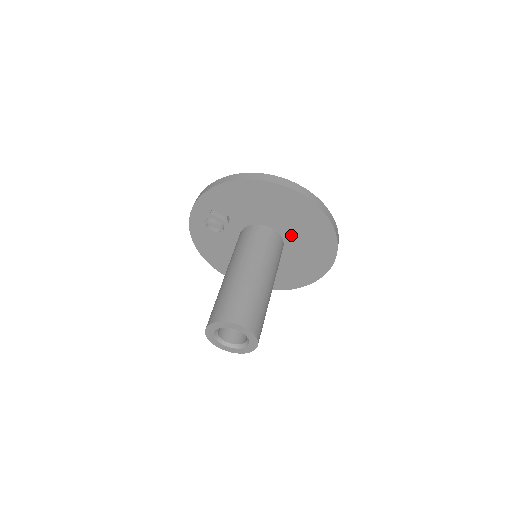
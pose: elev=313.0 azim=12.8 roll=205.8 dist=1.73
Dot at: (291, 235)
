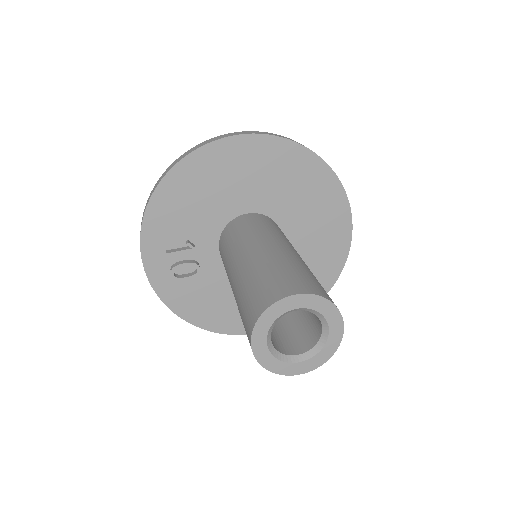
Dot at: (274, 203)
